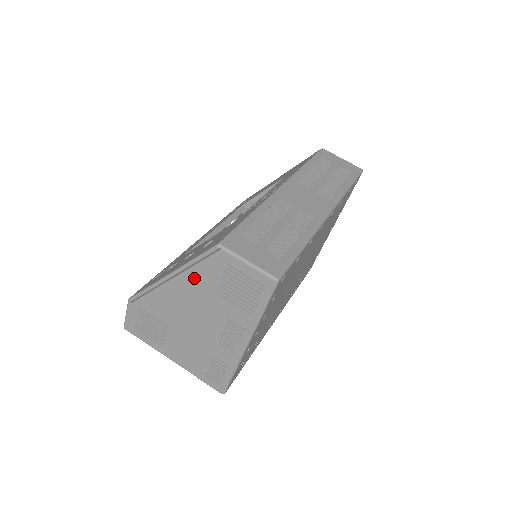
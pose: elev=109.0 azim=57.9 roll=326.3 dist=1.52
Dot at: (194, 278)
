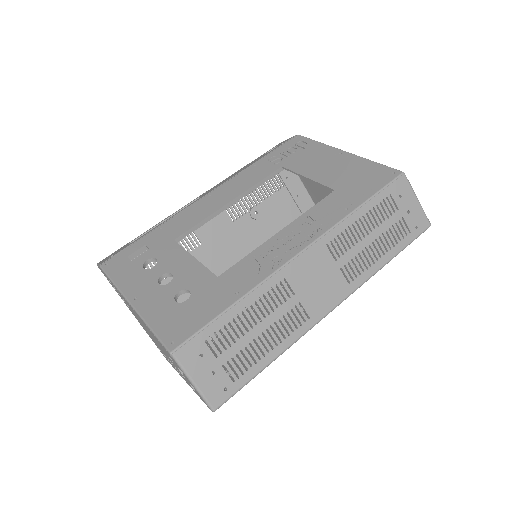
Dot at: occluded
